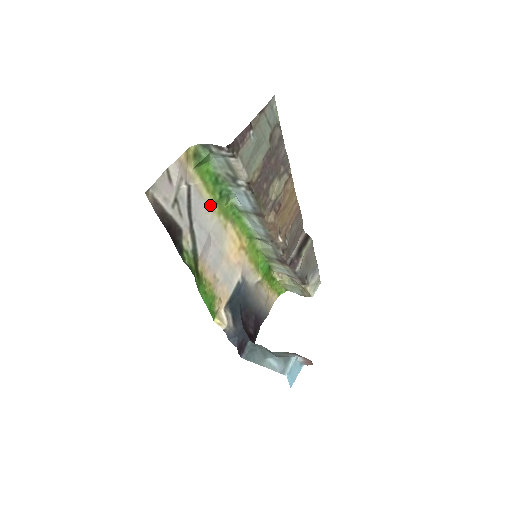
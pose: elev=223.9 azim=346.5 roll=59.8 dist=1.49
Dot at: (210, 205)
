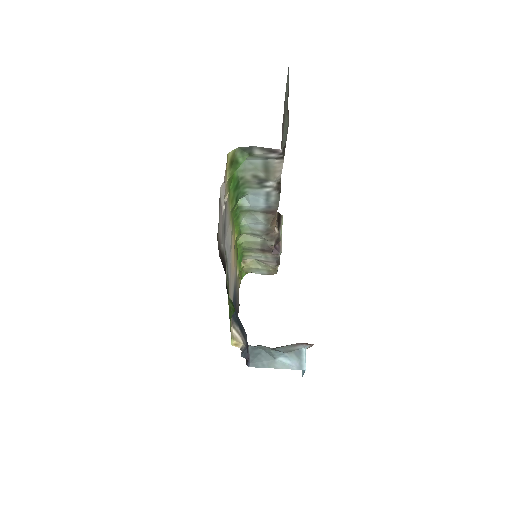
Dot at: (229, 217)
